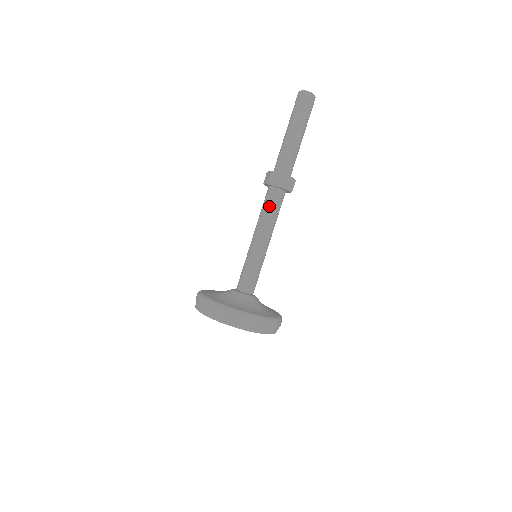
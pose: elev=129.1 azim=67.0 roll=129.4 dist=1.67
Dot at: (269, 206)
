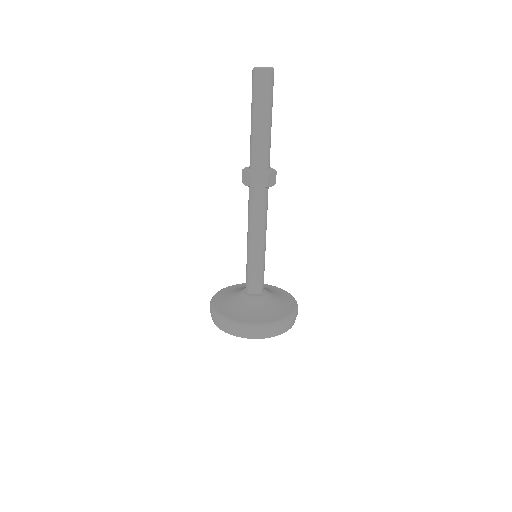
Dot at: (257, 208)
